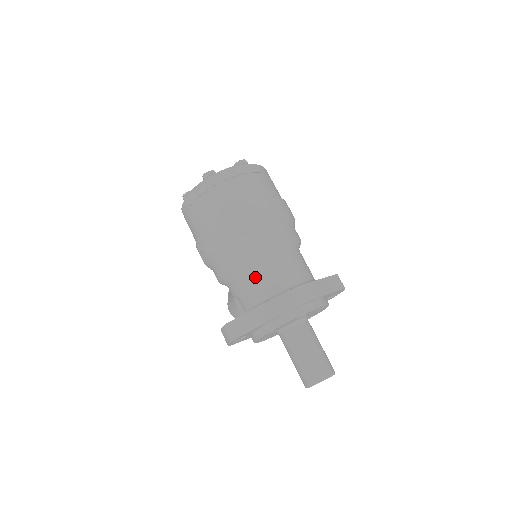
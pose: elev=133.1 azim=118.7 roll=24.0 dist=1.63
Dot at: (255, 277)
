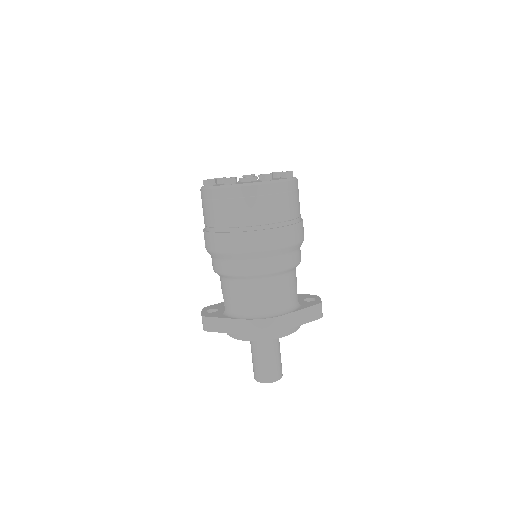
Dot at: (238, 293)
